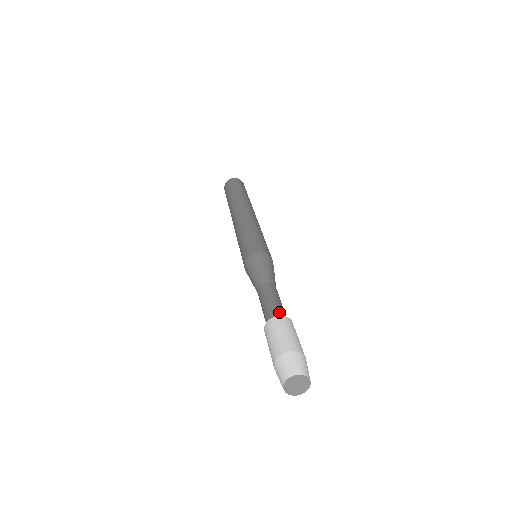
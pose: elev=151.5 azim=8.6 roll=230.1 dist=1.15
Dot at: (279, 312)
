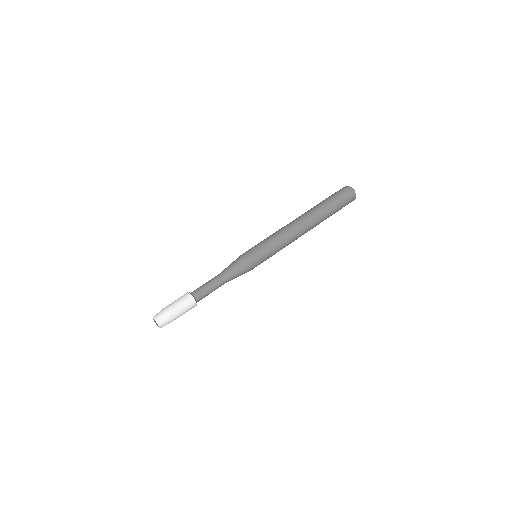
Dot at: (200, 297)
